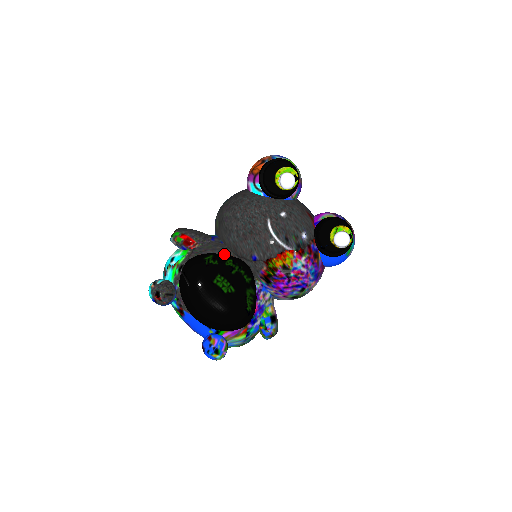
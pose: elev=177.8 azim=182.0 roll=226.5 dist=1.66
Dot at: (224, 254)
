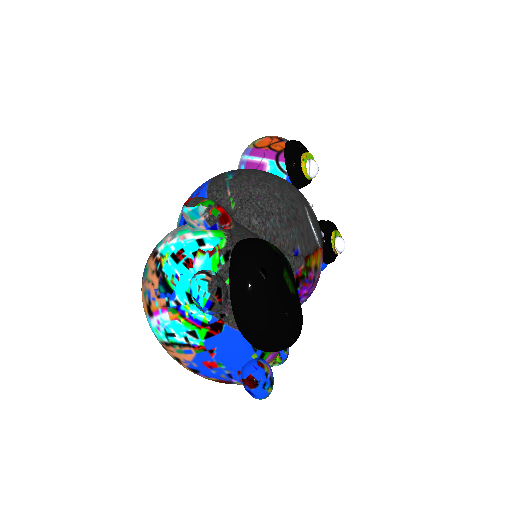
Dot at: occluded
